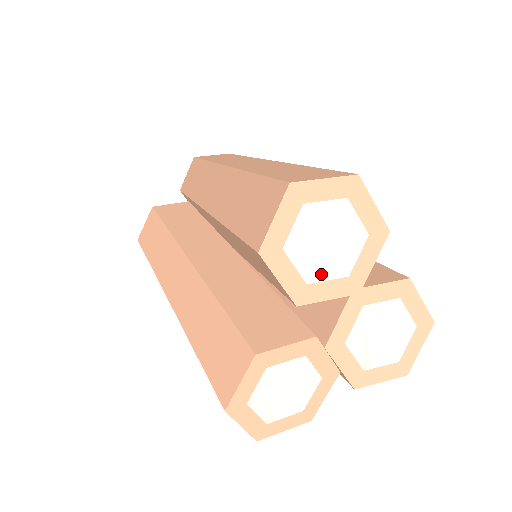
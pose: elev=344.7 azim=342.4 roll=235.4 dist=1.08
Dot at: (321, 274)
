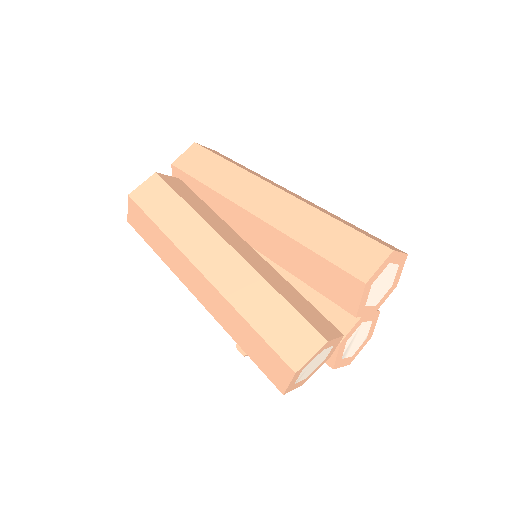
Dot at: (371, 302)
